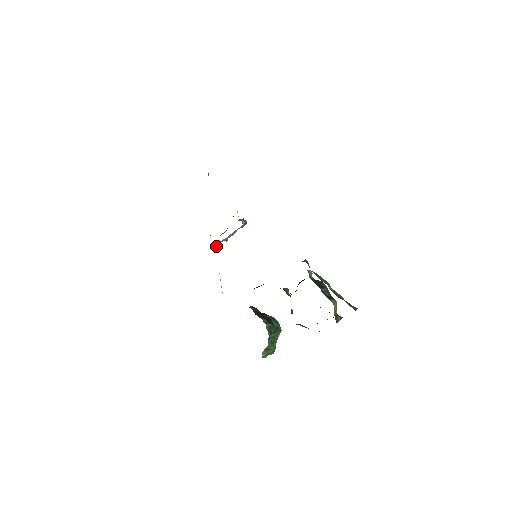
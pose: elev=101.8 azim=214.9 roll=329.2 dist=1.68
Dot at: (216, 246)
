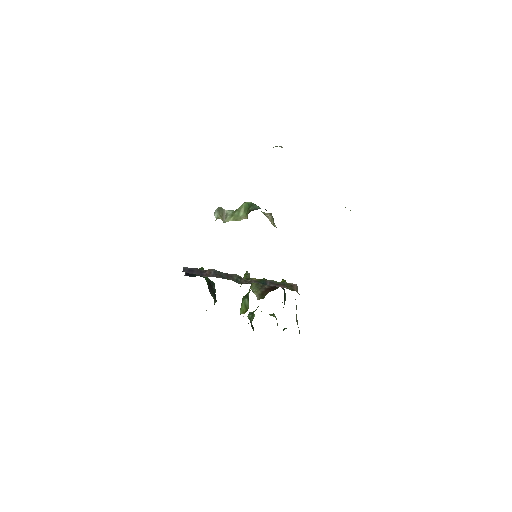
Dot at: occluded
